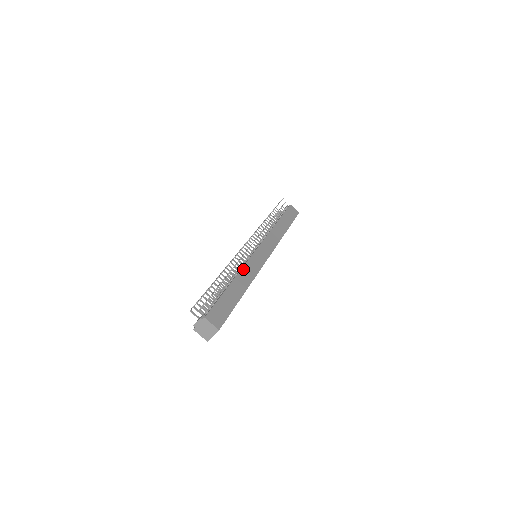
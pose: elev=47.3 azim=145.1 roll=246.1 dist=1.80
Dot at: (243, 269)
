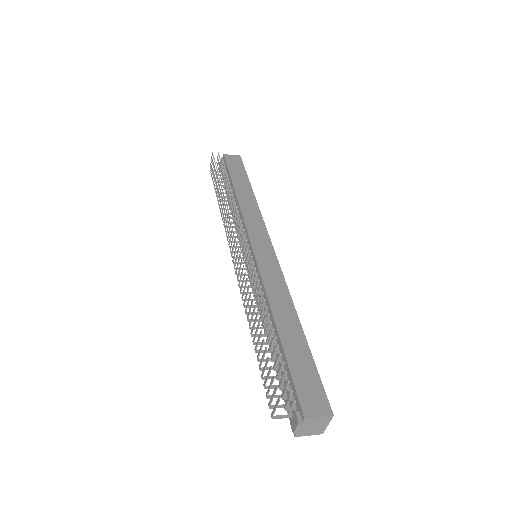
Dot at: (268, 293)
